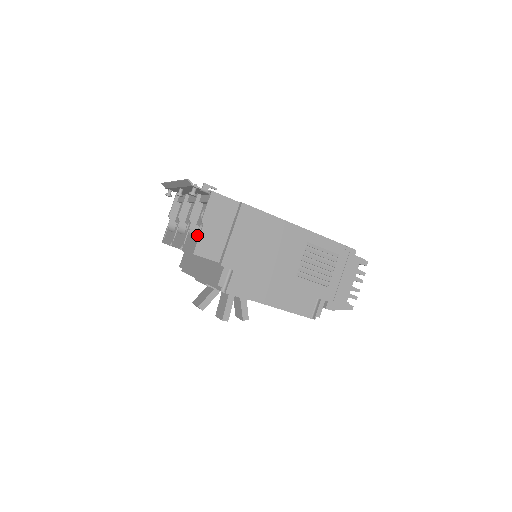
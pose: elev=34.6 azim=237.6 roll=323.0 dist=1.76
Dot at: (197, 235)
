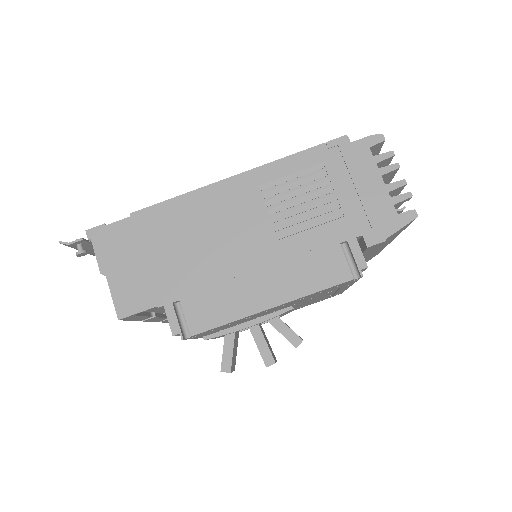
Dot at: occluded
